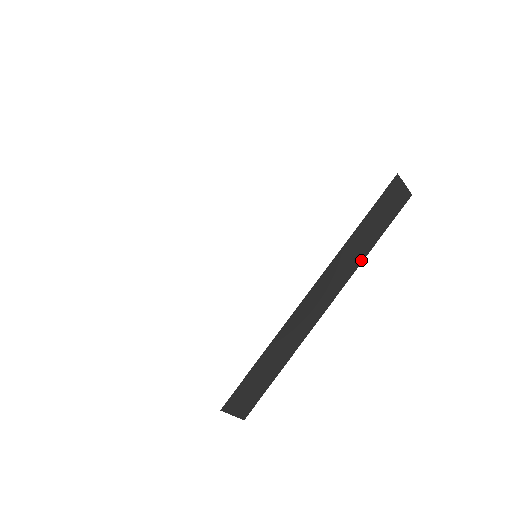
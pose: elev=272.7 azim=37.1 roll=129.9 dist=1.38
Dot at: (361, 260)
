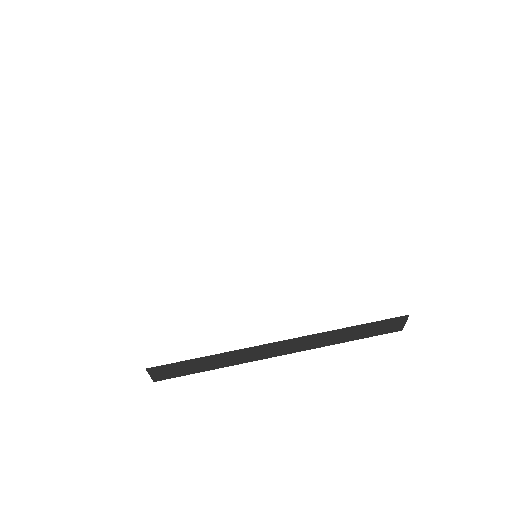
Dot at: (330, 344)
